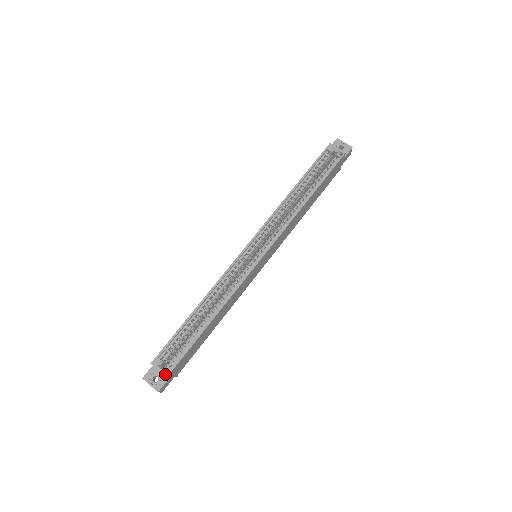
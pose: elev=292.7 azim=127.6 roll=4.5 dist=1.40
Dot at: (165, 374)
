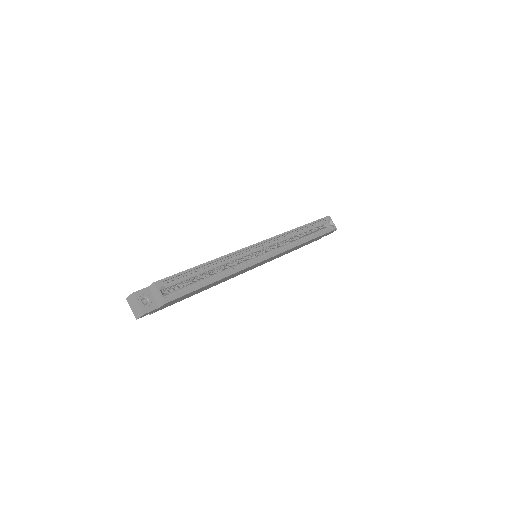
Dot at: (164, 300)
